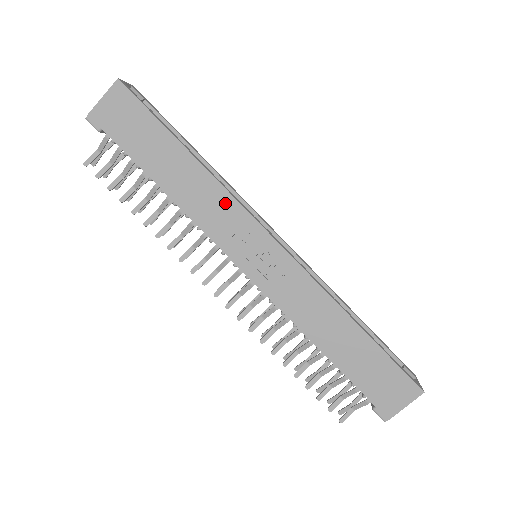
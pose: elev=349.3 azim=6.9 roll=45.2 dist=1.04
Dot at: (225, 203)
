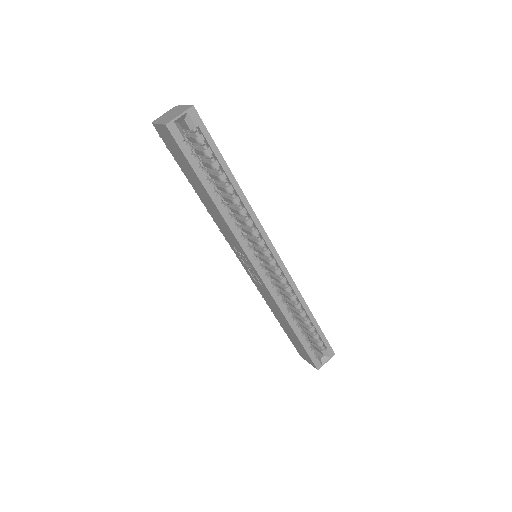
Dot at: (231, 235)
